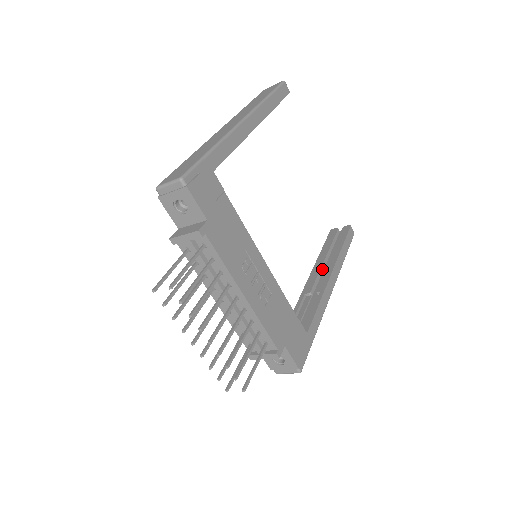
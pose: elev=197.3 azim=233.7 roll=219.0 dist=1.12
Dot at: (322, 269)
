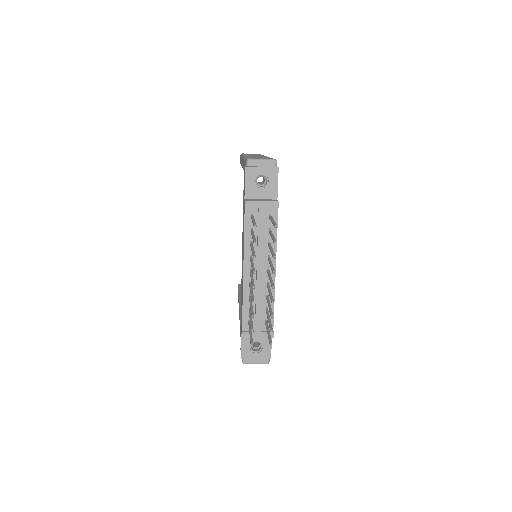
Dot at: occluded
